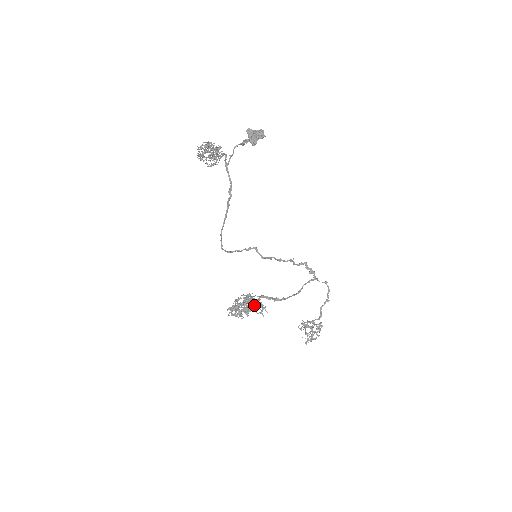
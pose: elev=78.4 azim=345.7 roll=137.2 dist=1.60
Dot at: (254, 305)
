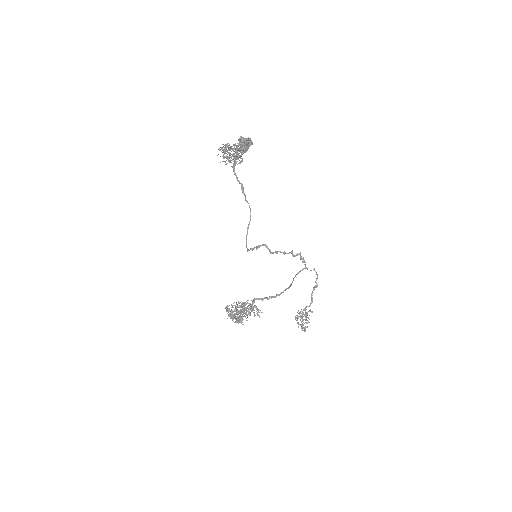
Dot at: (252, 308)
